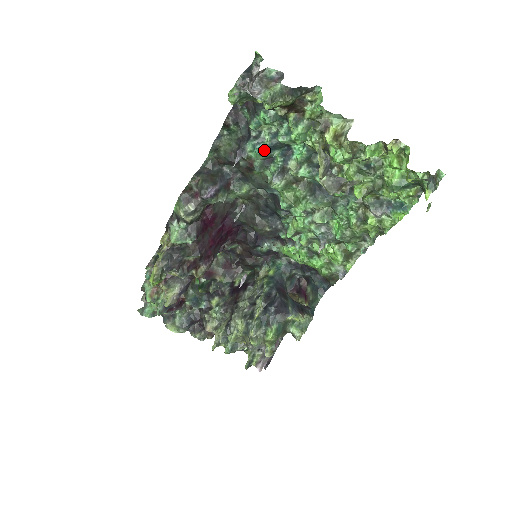
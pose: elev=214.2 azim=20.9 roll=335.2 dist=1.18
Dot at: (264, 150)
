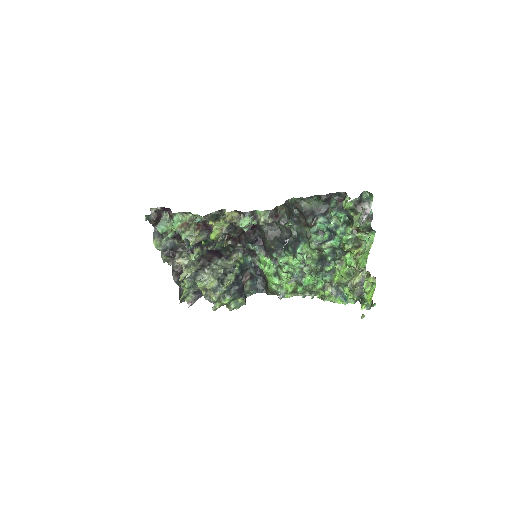
Dot at: occluded
